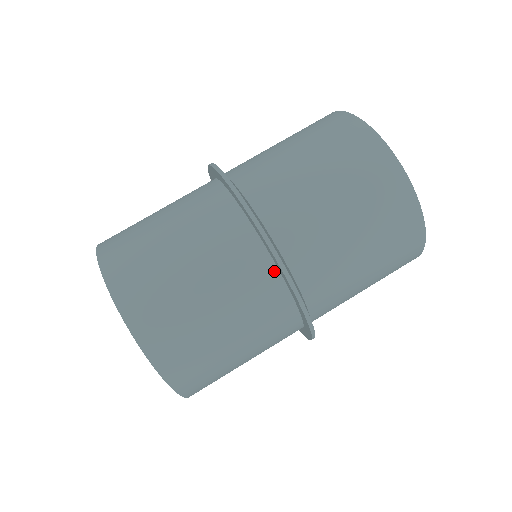
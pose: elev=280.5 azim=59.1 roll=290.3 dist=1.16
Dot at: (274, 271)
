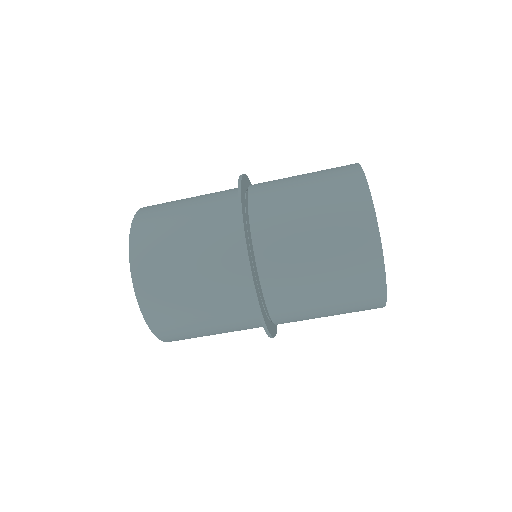
Dot at: occluded
